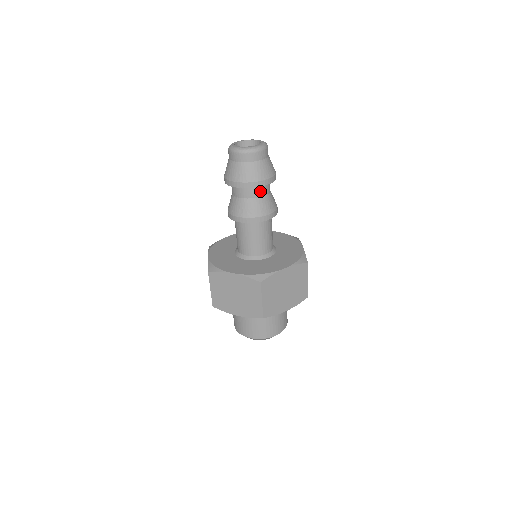
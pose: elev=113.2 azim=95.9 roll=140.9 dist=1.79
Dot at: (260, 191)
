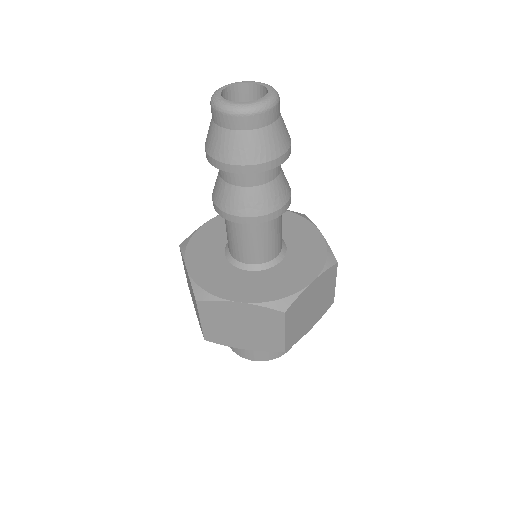
Dot at: (270, 172)
